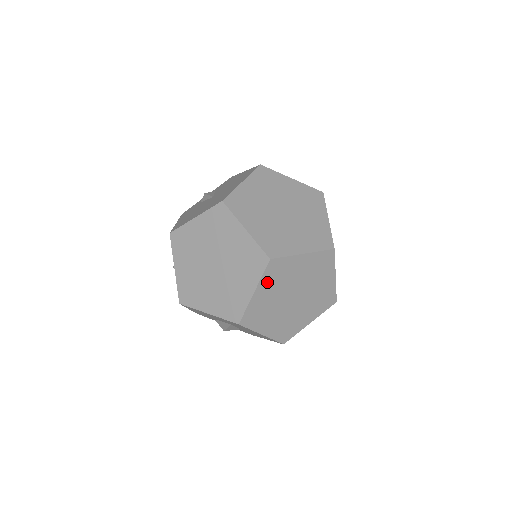
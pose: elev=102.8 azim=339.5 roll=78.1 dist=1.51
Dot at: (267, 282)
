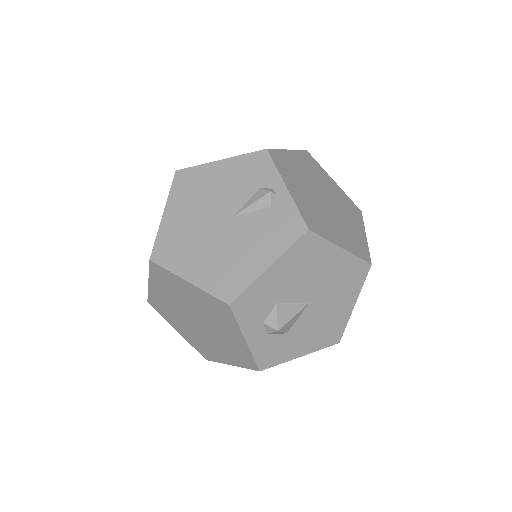
Dot at: occluded
